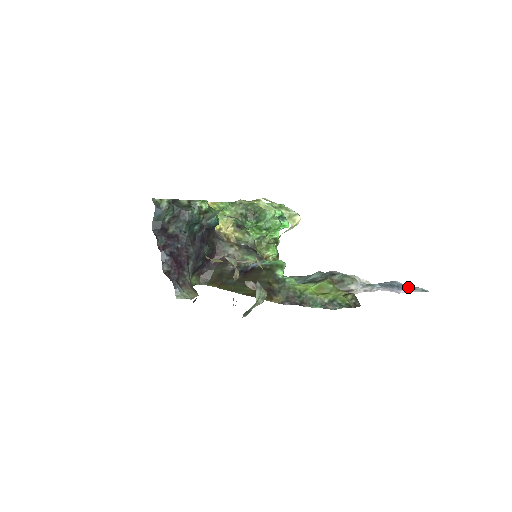
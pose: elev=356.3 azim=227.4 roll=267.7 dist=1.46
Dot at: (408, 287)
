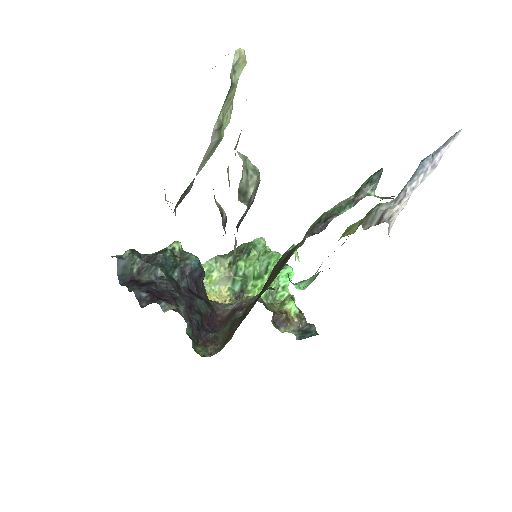
Dot at: occluded
